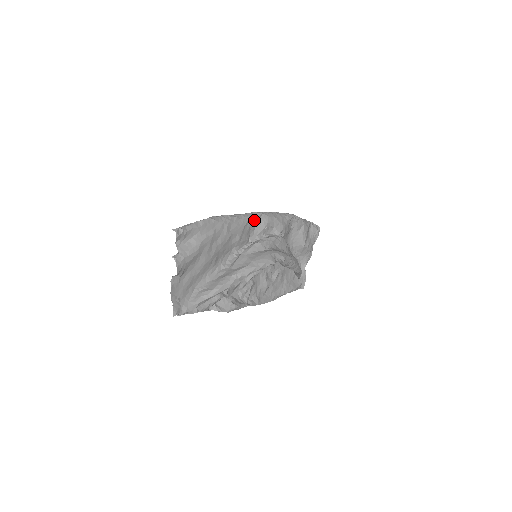
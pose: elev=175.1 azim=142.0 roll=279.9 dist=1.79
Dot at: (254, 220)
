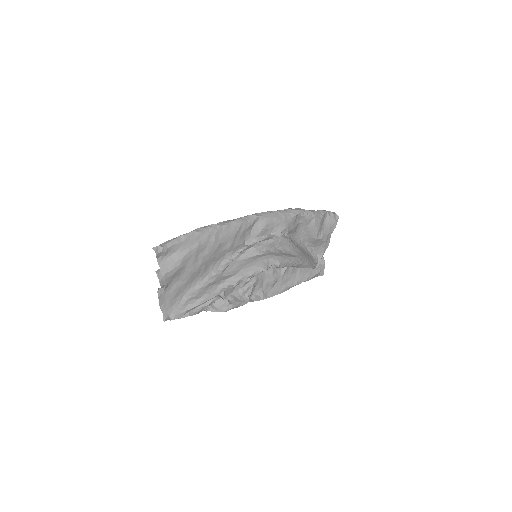
Dot at: (249, 224)
